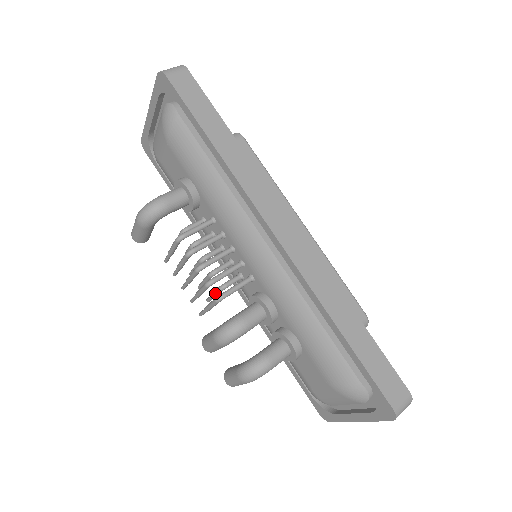
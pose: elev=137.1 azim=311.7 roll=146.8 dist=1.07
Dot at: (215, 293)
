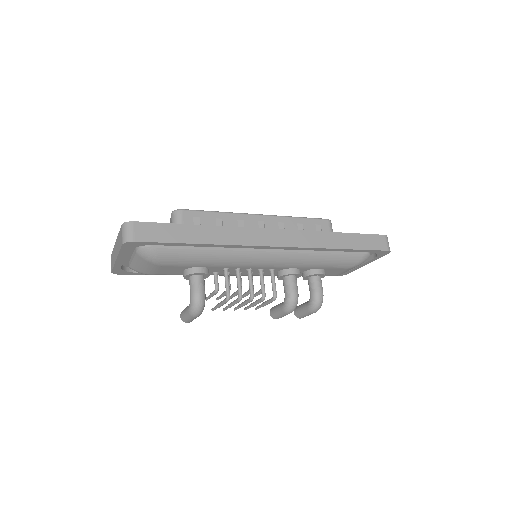
Dot at: occluded
